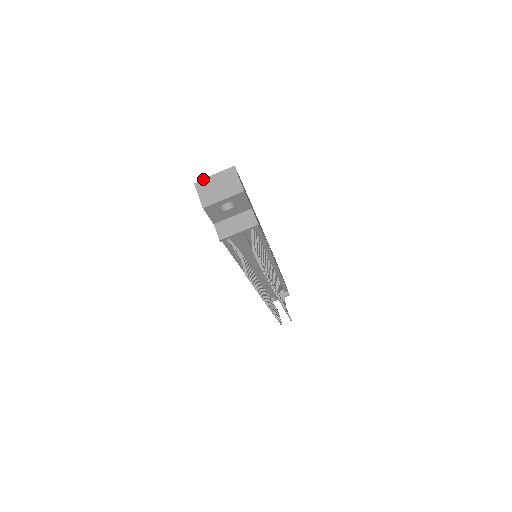
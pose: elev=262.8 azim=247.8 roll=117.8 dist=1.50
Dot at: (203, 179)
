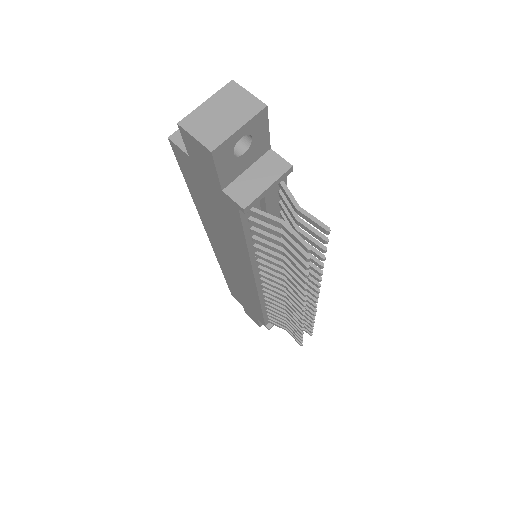
Dot at: (176, 132)
